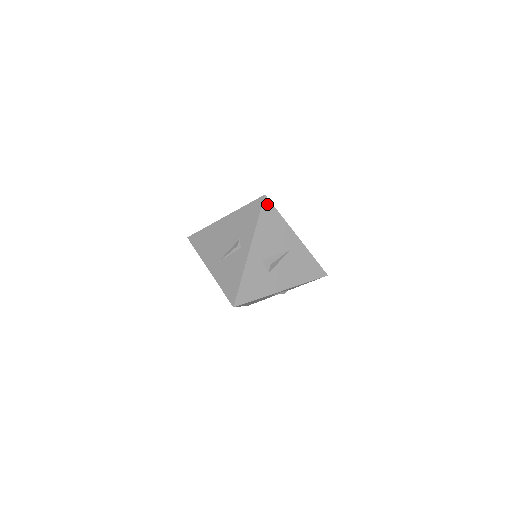
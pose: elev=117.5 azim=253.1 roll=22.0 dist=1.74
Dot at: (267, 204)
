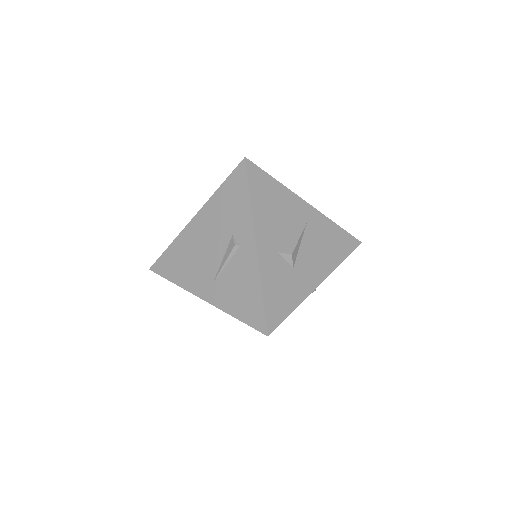
Dot at: (253, 170)
